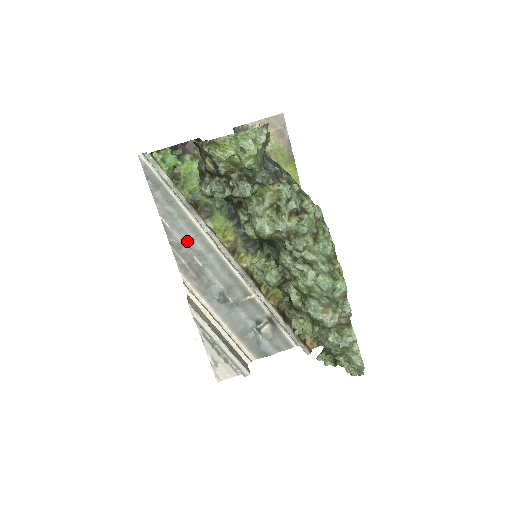
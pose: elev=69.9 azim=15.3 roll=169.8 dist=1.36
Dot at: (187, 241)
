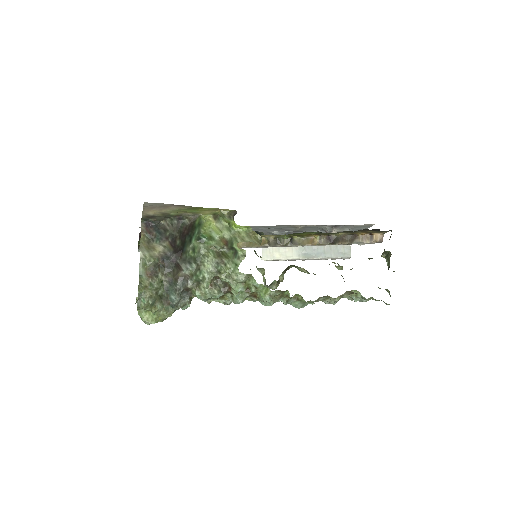
Dot at: occluded
